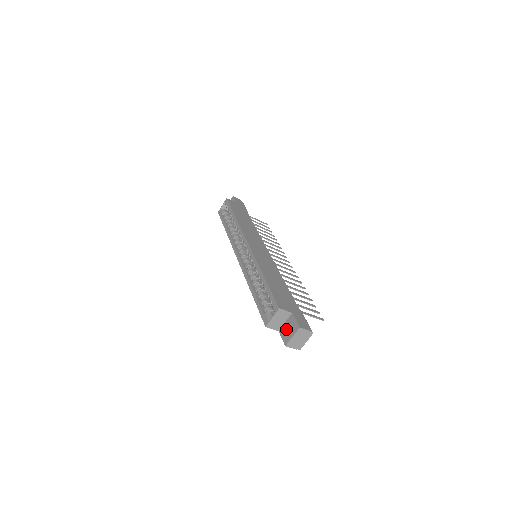
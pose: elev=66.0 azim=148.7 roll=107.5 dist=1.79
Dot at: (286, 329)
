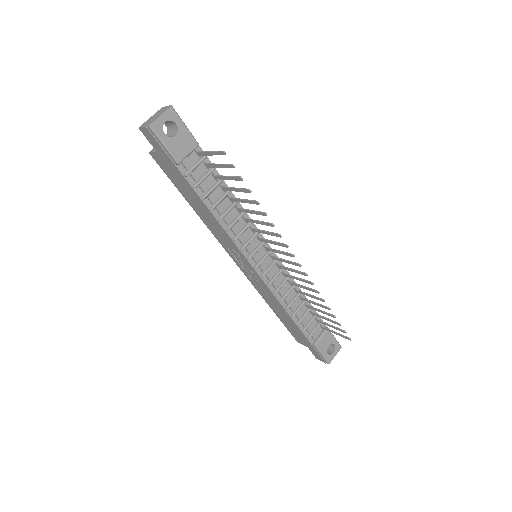
Dot at: occluded
